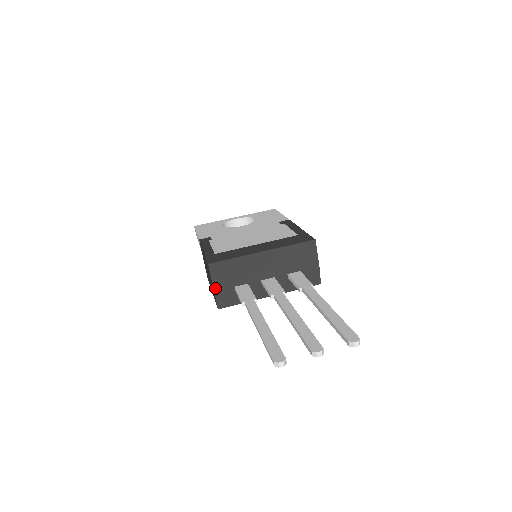
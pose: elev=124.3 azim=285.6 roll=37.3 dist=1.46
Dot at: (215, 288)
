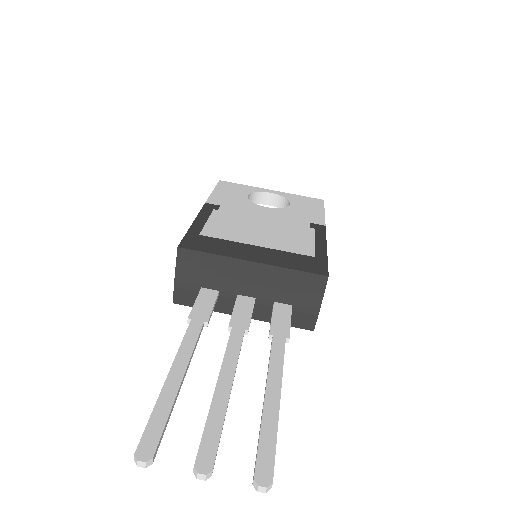
Dot at: (177, 278)
